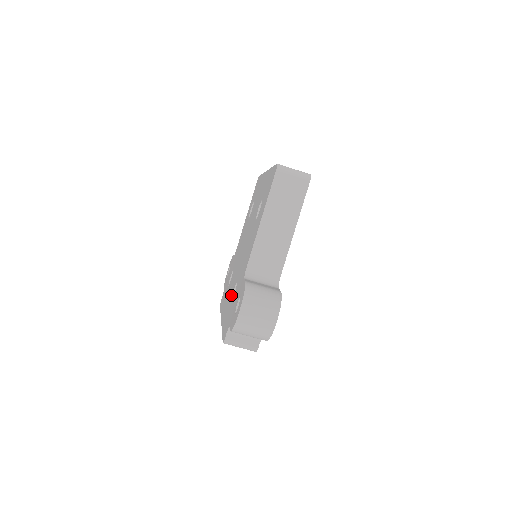
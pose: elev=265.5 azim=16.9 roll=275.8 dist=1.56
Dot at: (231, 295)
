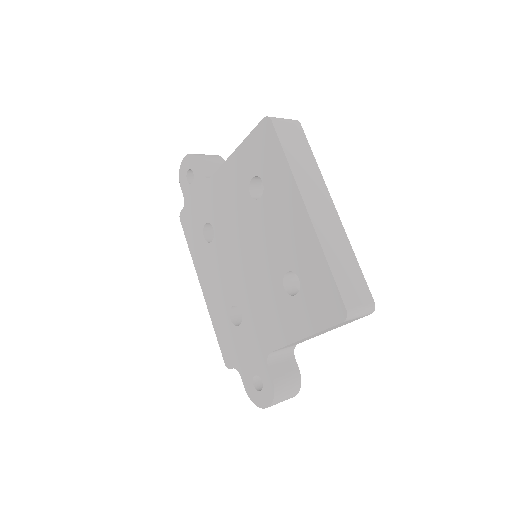
Dot at: (226, 303)
